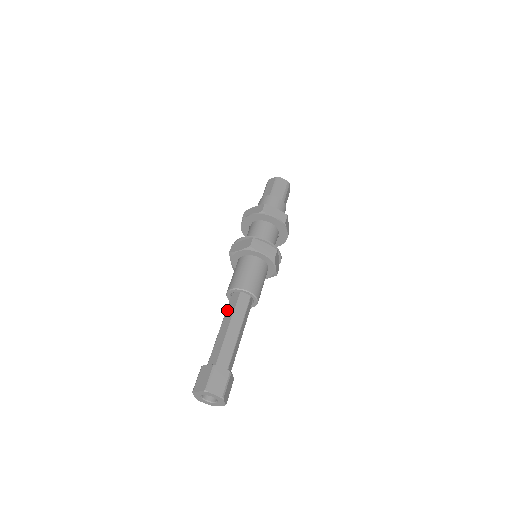
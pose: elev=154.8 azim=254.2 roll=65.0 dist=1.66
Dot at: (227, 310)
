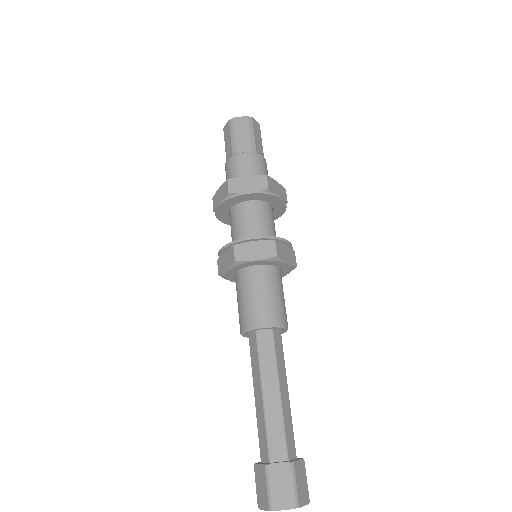
Dot at: (262, 360)
